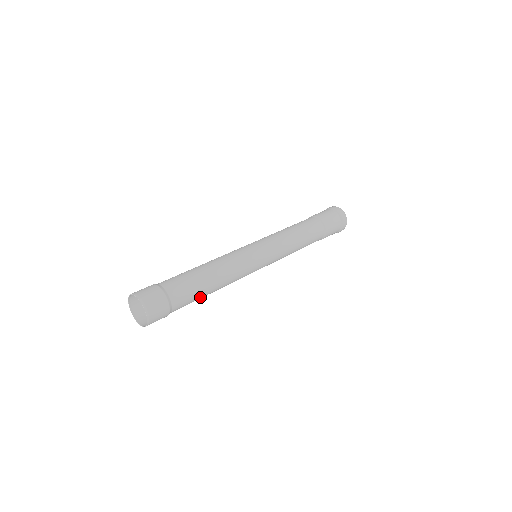
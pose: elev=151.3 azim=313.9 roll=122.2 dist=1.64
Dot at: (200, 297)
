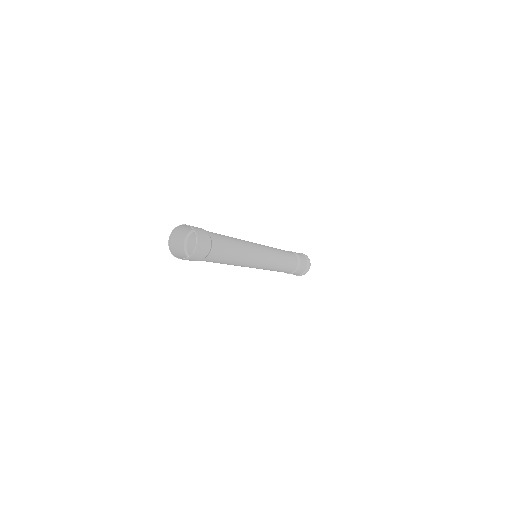
Dot at: (229, 244)
